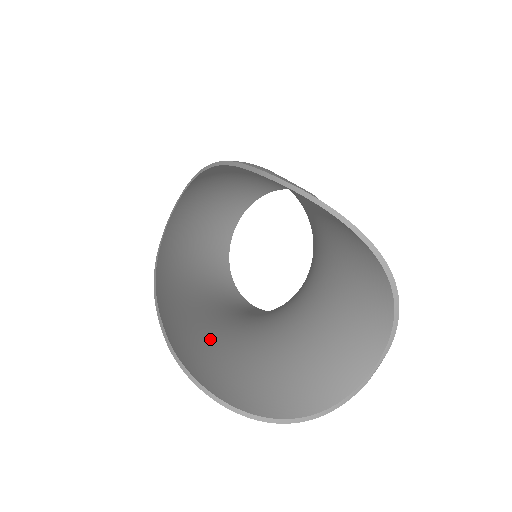
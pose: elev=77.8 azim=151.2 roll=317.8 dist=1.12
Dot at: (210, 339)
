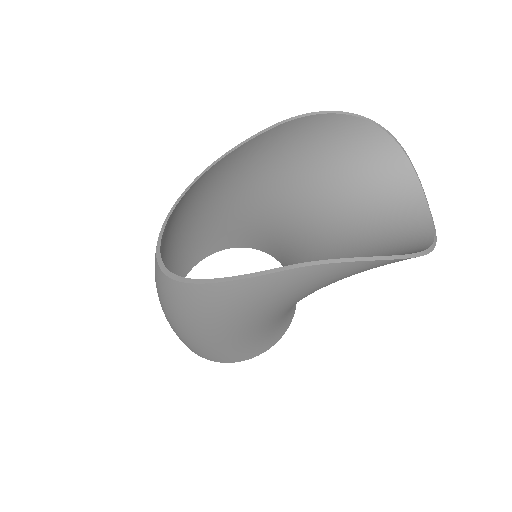
Dot at: occluded
